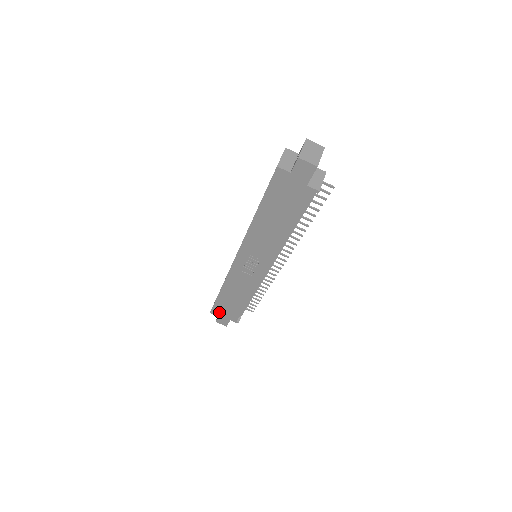
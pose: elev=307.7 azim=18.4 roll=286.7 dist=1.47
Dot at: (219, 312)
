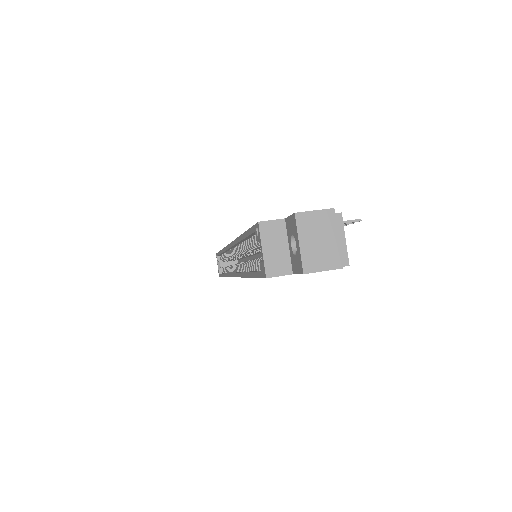
Dot at: occluded
